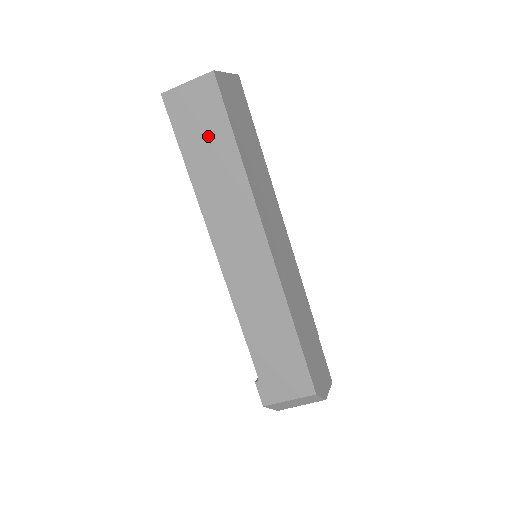
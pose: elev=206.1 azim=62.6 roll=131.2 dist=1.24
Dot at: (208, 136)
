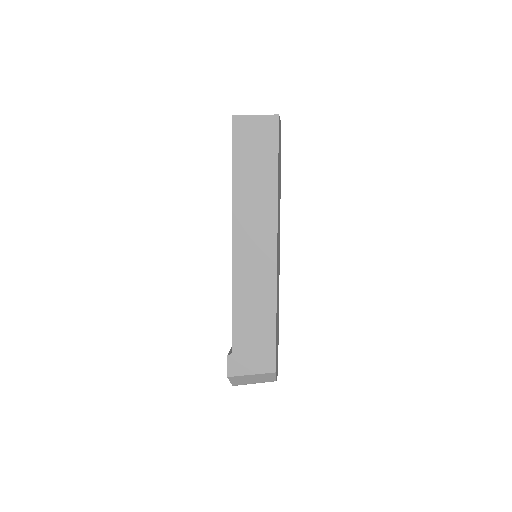
Dot at: (258, 157)
